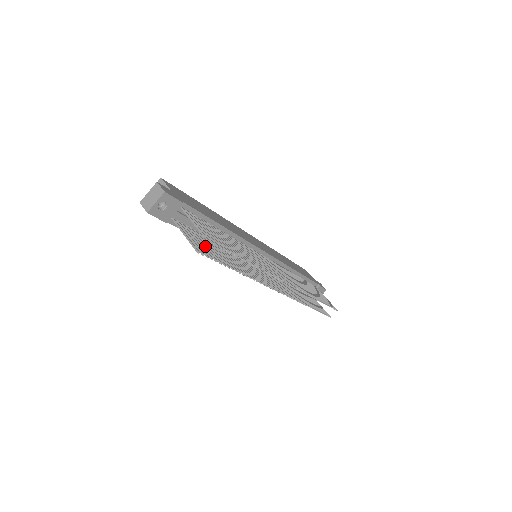
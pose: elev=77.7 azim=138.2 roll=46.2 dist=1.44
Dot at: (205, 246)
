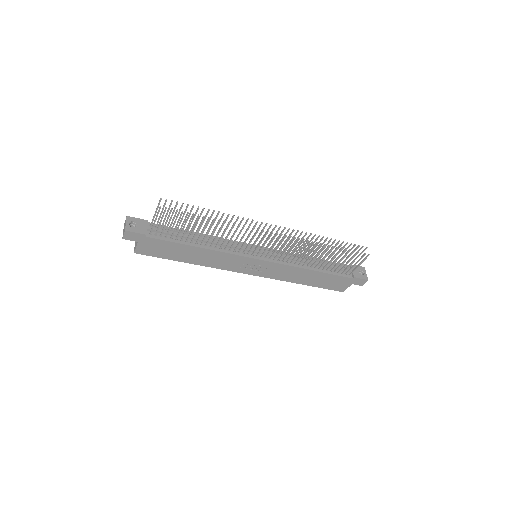
Dot at: (177, 223)
